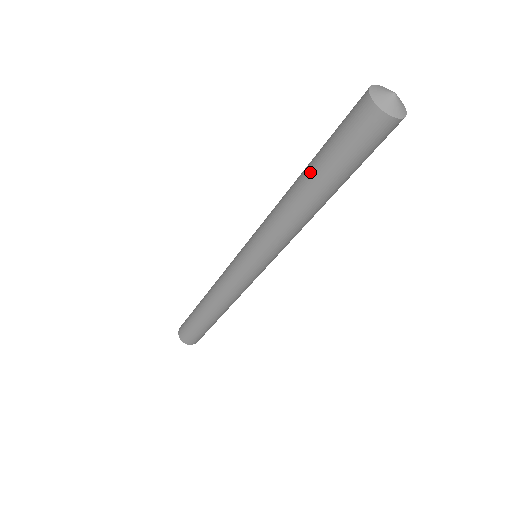
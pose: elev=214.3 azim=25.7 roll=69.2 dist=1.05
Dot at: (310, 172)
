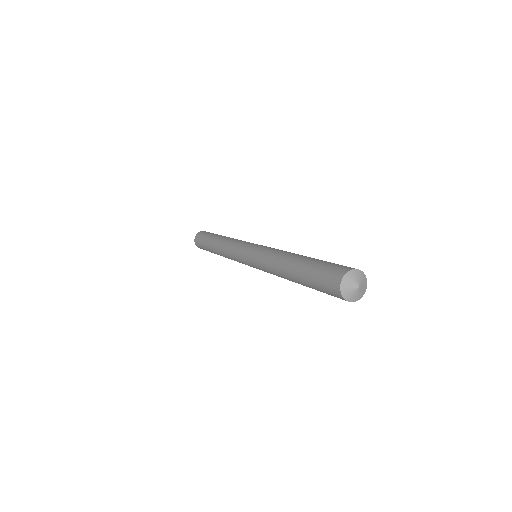
Dot at: occluded
